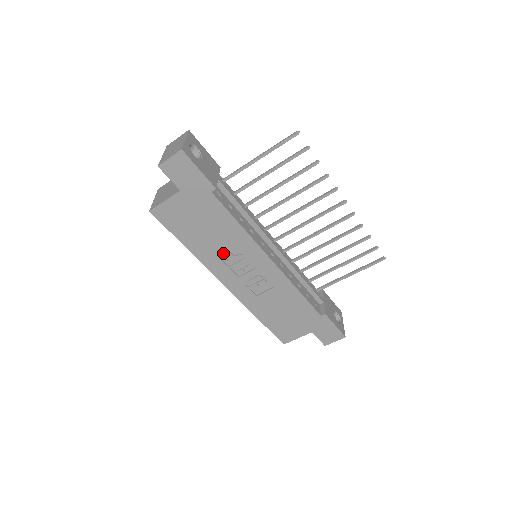
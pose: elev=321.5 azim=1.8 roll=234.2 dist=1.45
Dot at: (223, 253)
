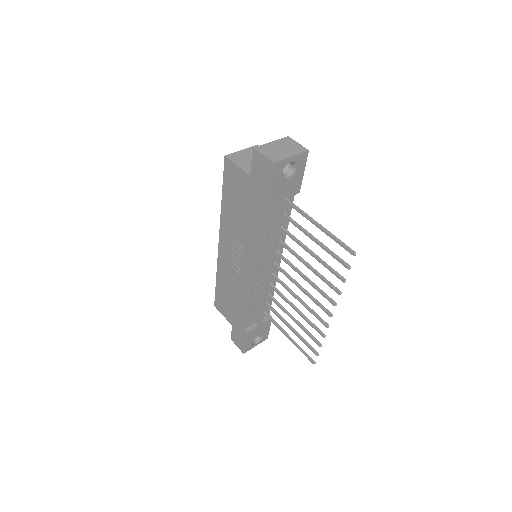
Dot at: (235, 232)
